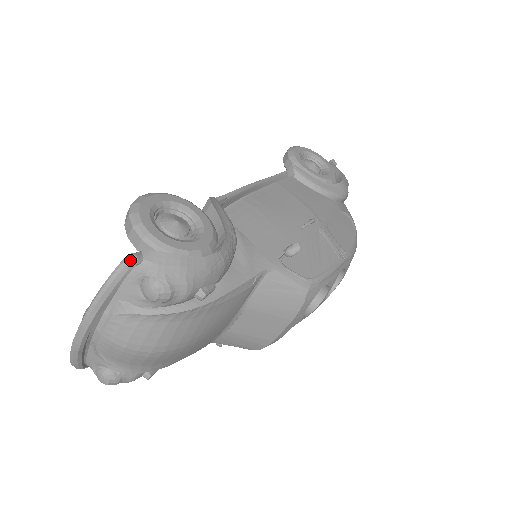
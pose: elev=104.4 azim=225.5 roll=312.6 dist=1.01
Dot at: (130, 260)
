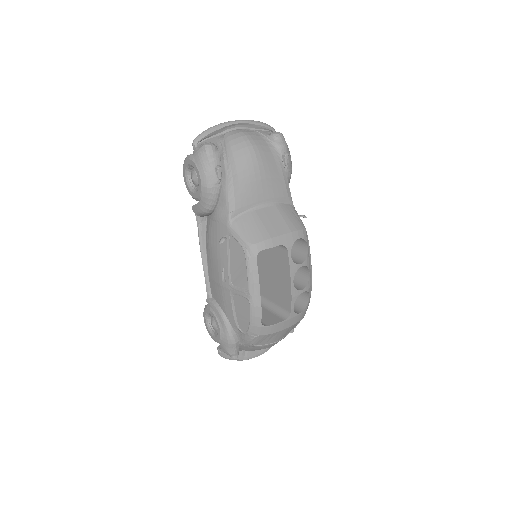
Dot at: (274, 129)
